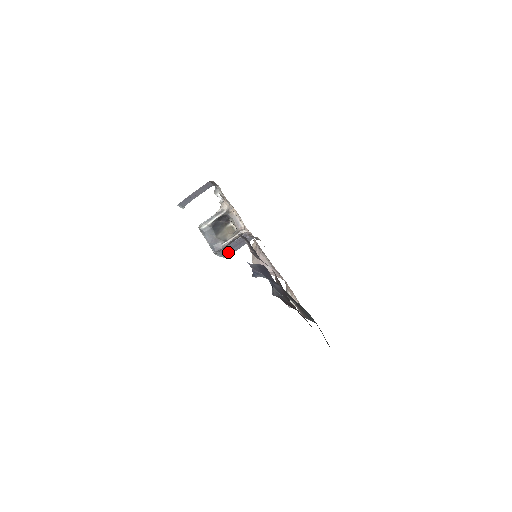
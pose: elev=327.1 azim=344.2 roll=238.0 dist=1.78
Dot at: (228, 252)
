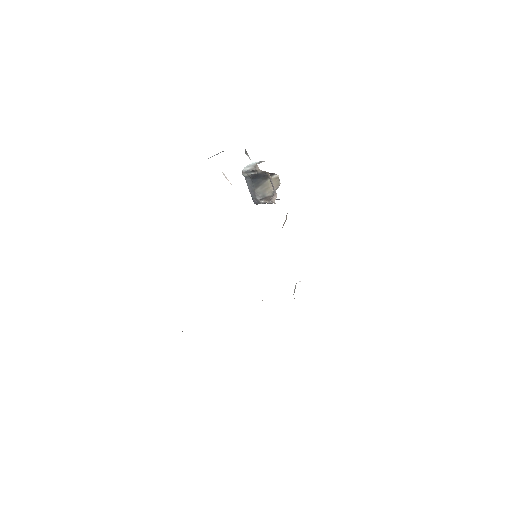
Dot at: occluded
